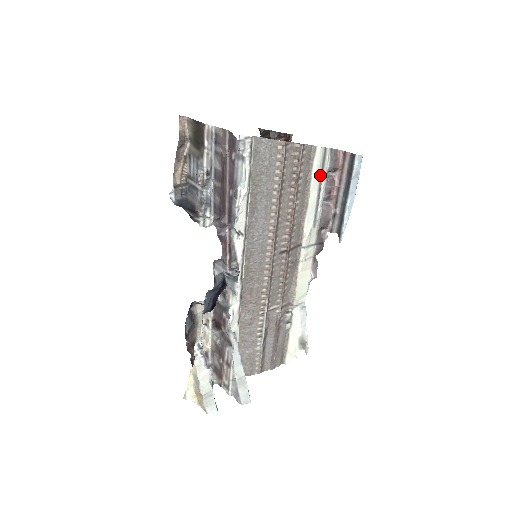
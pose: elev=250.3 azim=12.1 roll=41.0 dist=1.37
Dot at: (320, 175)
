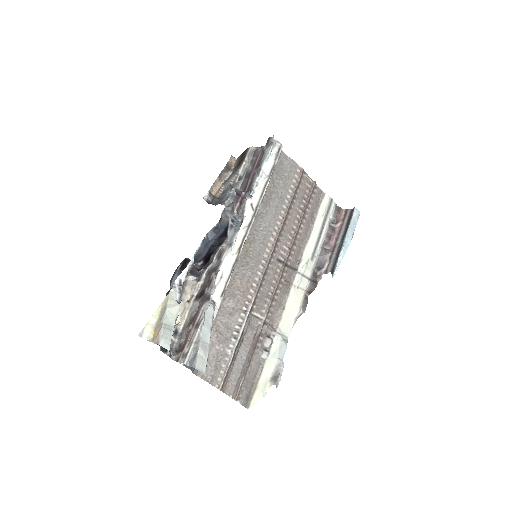
Dot at: (324, 218)
